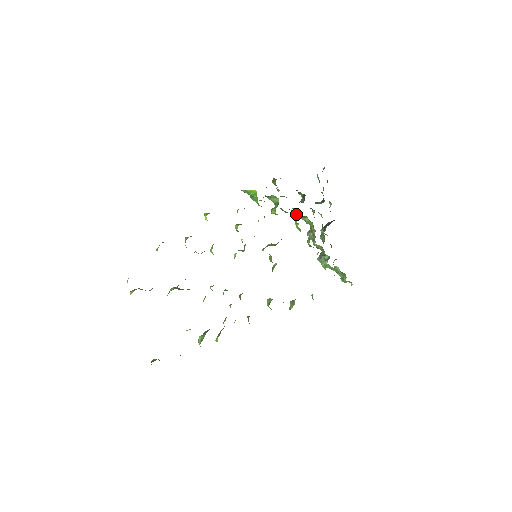
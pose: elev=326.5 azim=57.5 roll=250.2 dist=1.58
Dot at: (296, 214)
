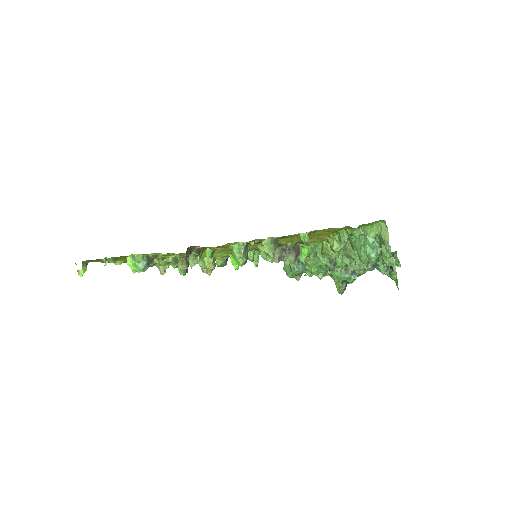
Dot at: occluded
